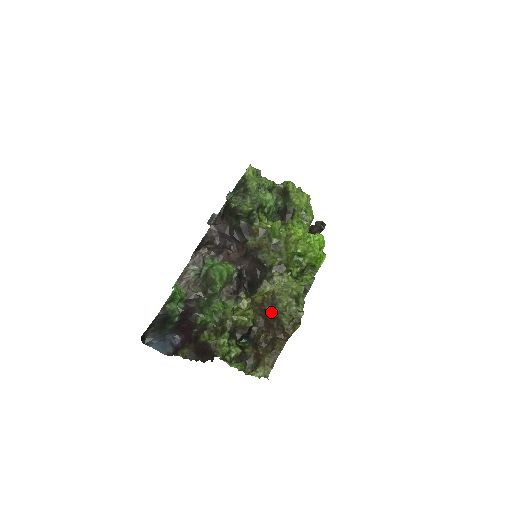
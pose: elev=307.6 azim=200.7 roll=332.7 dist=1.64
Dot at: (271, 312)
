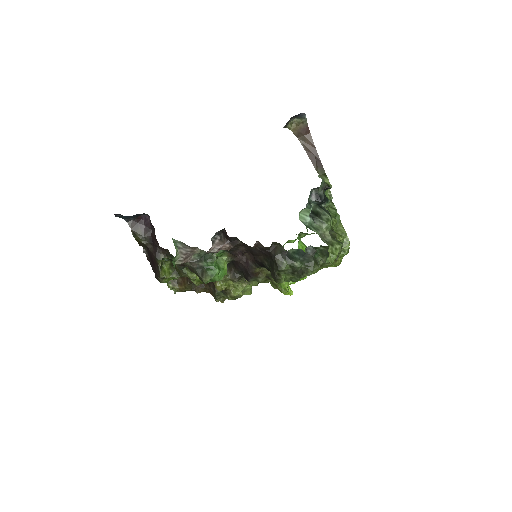
Dot at: (216, 292)
